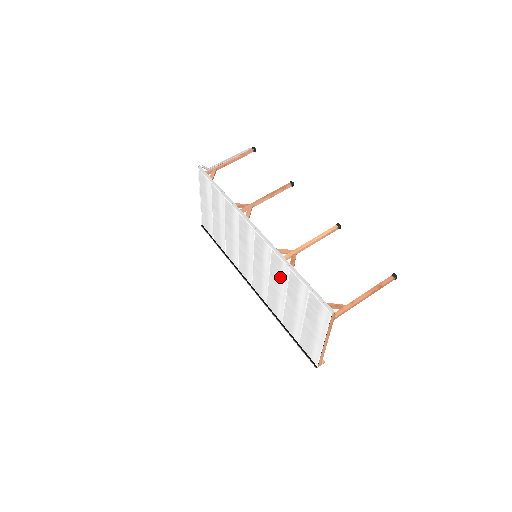
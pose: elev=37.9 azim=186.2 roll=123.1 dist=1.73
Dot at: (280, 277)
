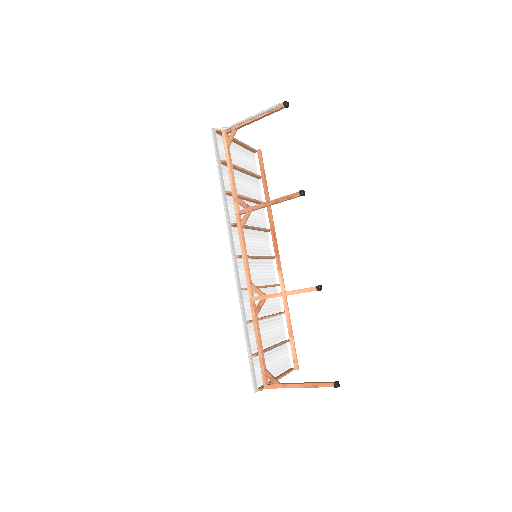
Dot at: occluded
